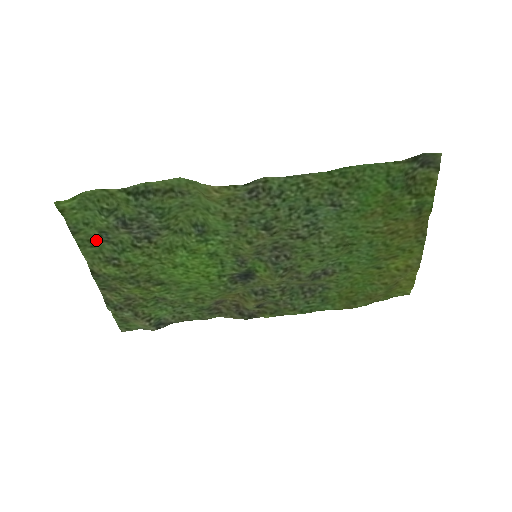
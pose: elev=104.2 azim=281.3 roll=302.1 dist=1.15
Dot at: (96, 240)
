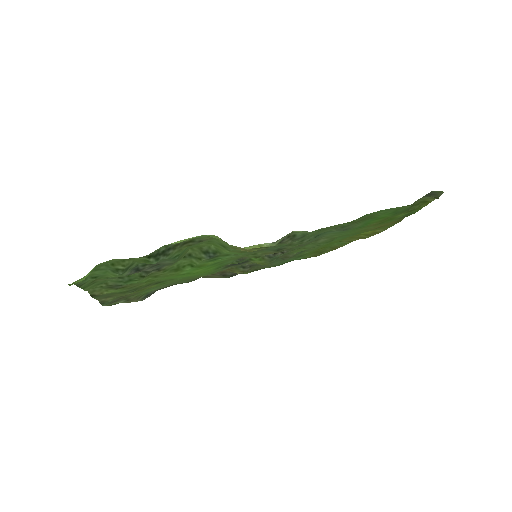
Dot at: (100, 279)
